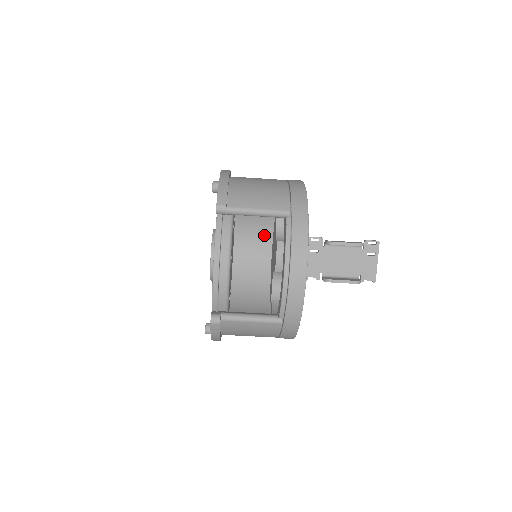
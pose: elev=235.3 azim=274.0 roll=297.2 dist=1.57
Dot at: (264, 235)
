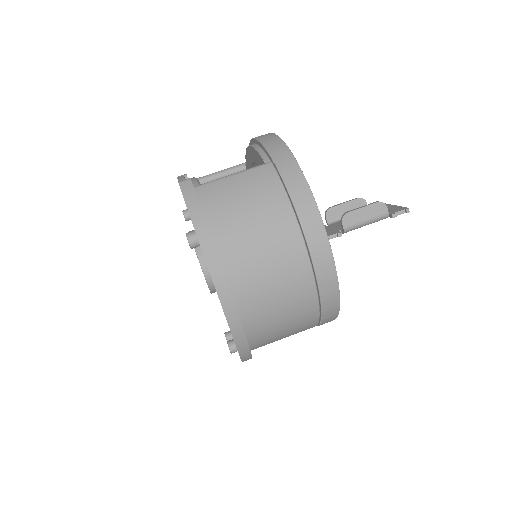
Dot at: occluded
